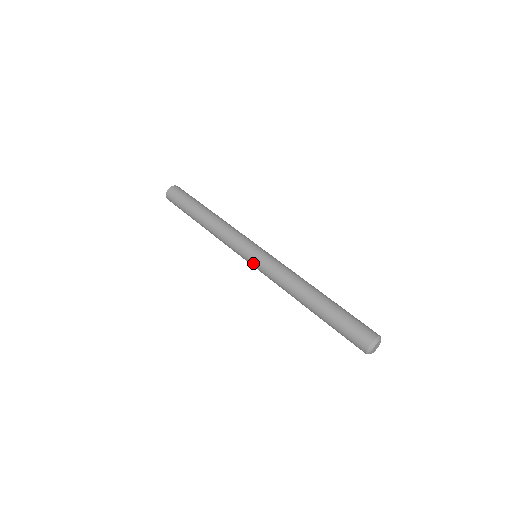
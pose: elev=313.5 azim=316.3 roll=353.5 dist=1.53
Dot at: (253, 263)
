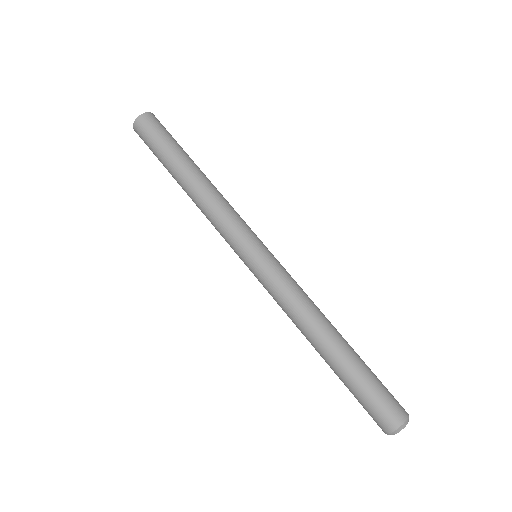
Dot at: (252, 267)
